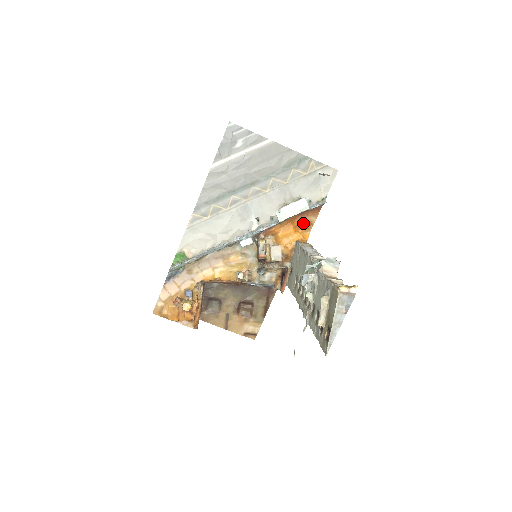
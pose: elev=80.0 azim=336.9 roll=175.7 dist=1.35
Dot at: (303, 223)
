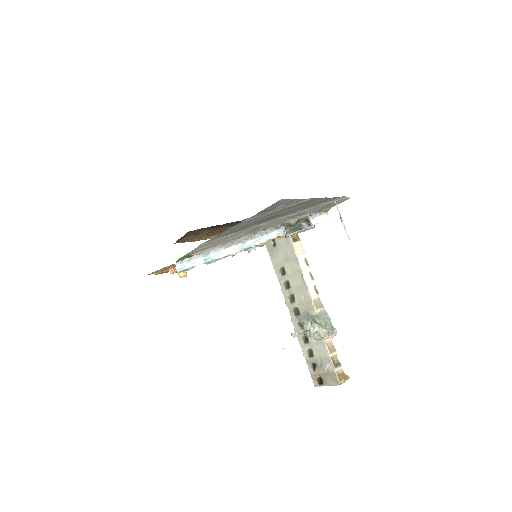
Dot at: occluded
